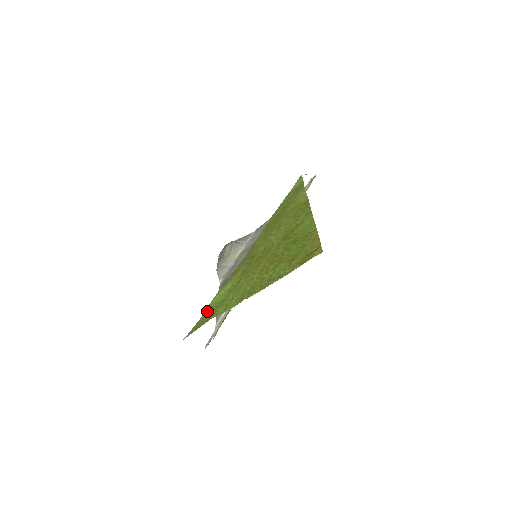
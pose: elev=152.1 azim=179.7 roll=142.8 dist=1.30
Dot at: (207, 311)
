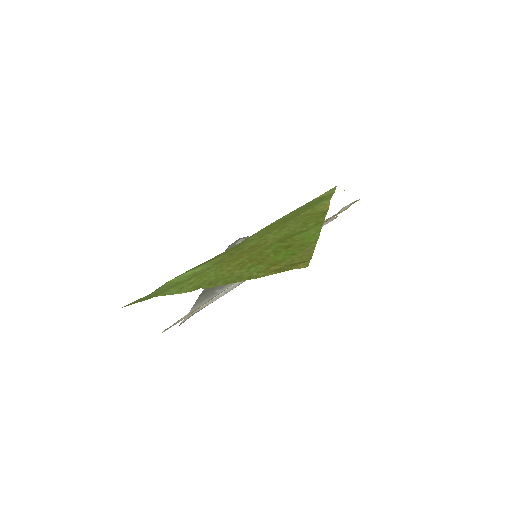
Dot at: (161, 287)
